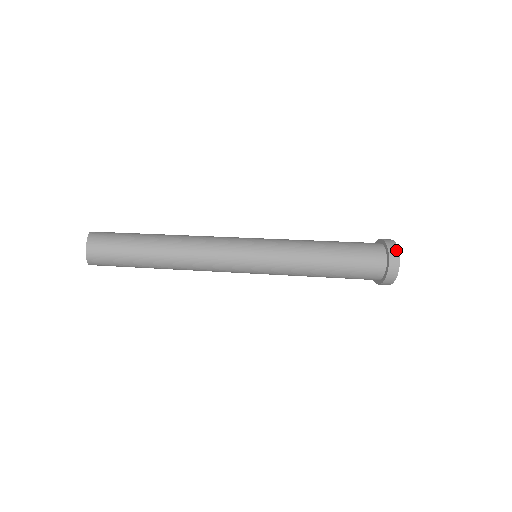
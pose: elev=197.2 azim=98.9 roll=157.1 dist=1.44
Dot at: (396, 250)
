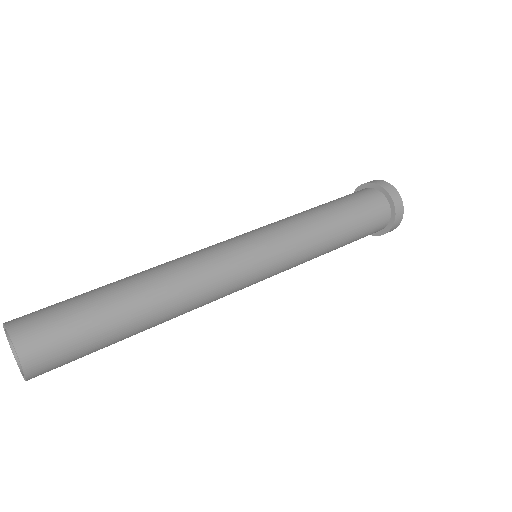
Dot at: (402, 207)
